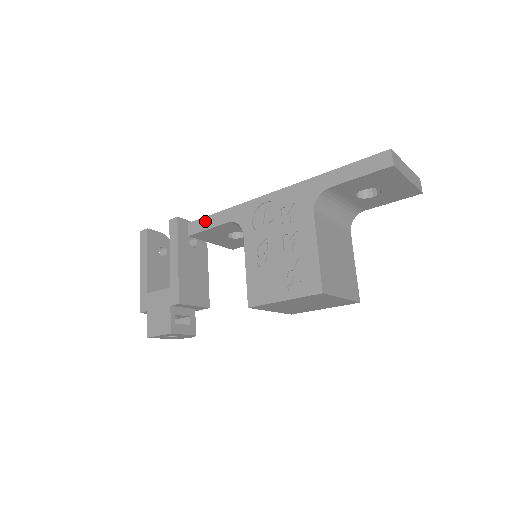
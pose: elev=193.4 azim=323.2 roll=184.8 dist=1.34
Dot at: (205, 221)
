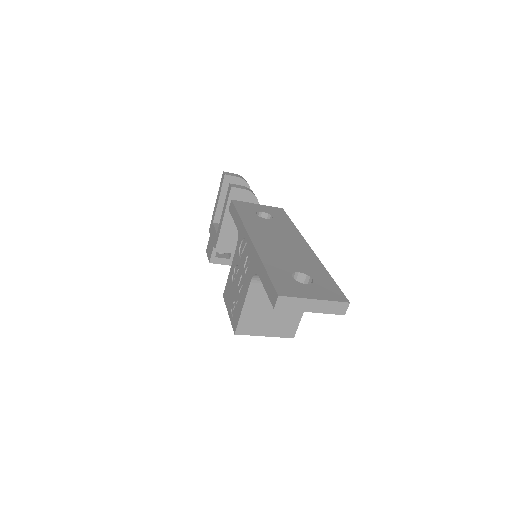
Dot at: (234, 210)
